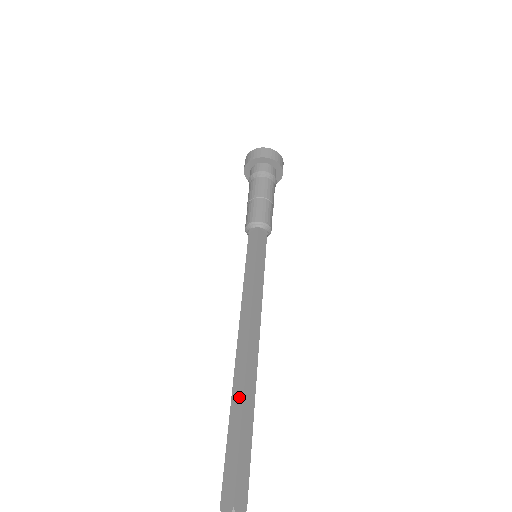
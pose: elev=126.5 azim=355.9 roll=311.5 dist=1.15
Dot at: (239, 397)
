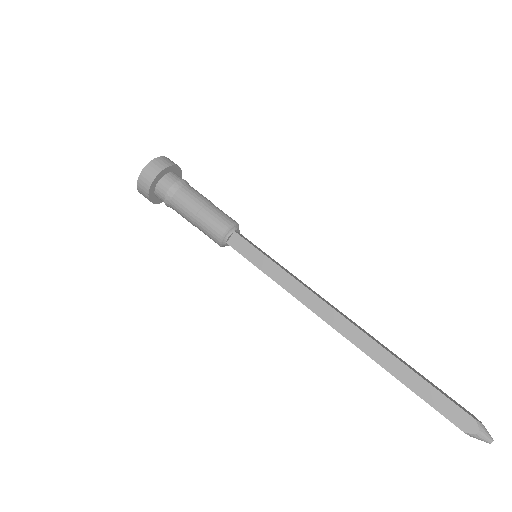
Dot at: (388, 358)
